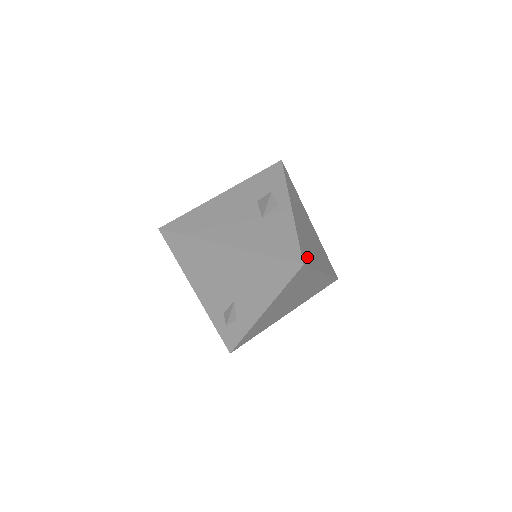
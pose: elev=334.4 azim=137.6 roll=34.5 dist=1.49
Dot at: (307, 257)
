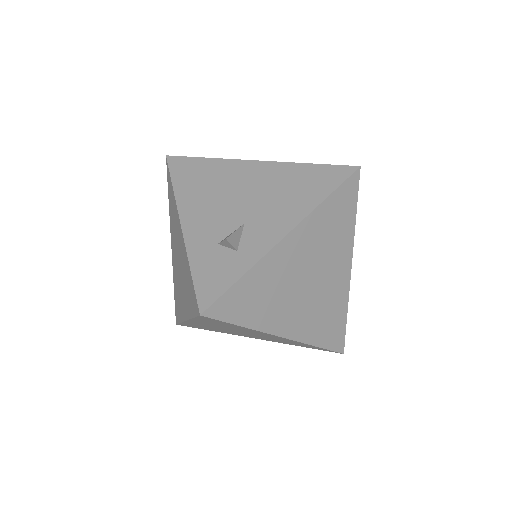
Dot at: occluded
